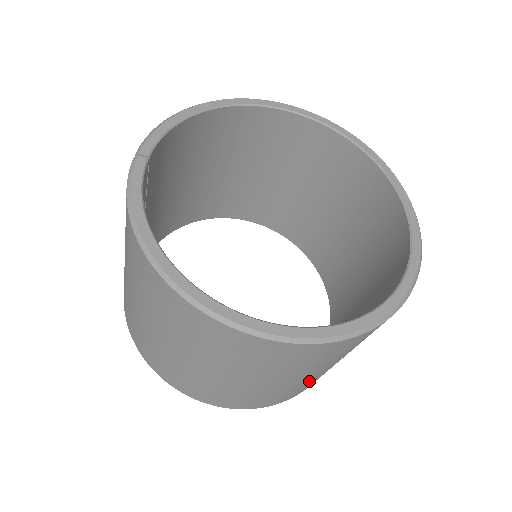
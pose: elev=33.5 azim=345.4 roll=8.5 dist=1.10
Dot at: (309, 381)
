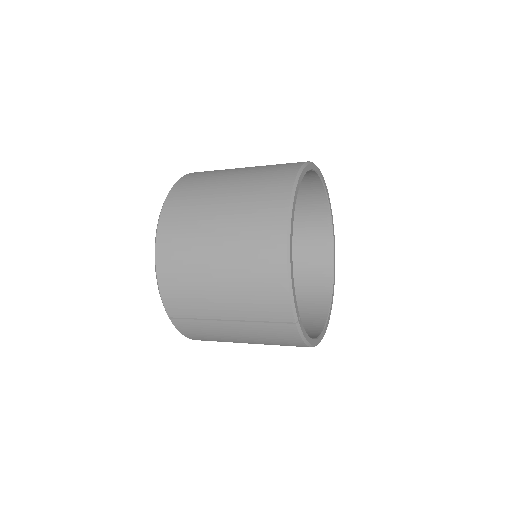
Dot at: occluded
